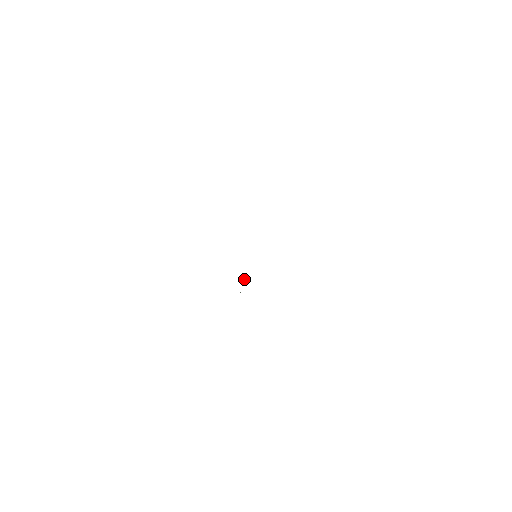
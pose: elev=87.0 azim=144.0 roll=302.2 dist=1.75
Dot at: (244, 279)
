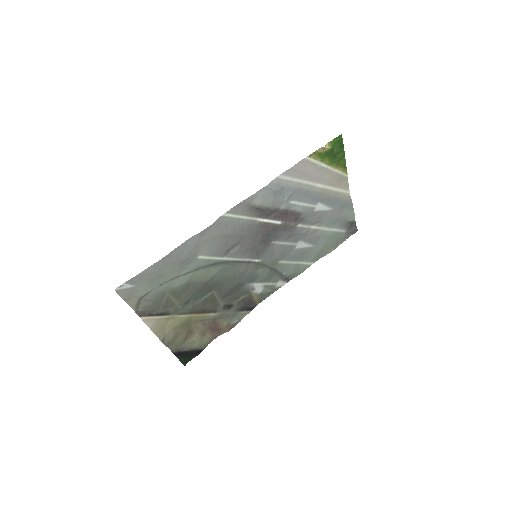
Dot at: (230, 266)
